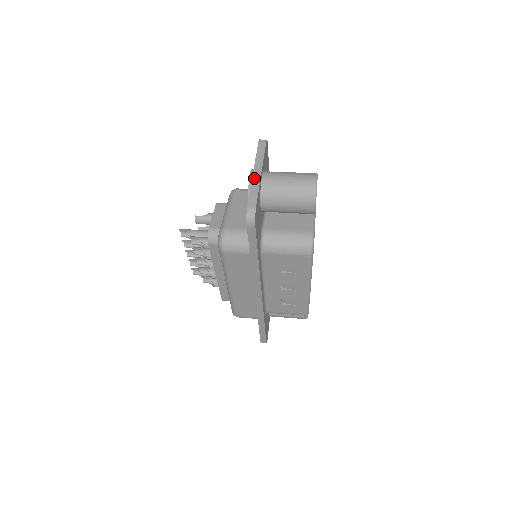
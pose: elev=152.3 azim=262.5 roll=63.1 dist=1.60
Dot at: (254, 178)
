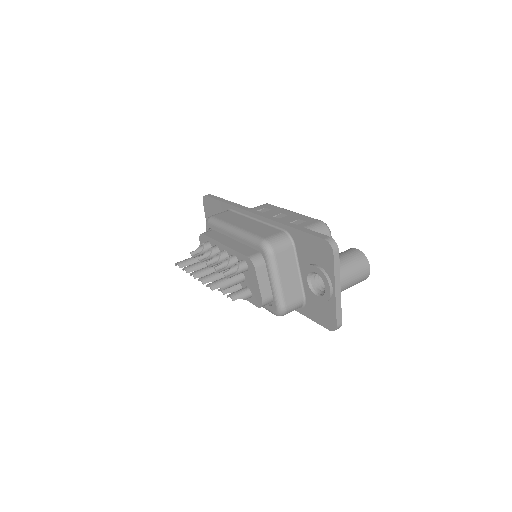
Dot at: (337, 297)
